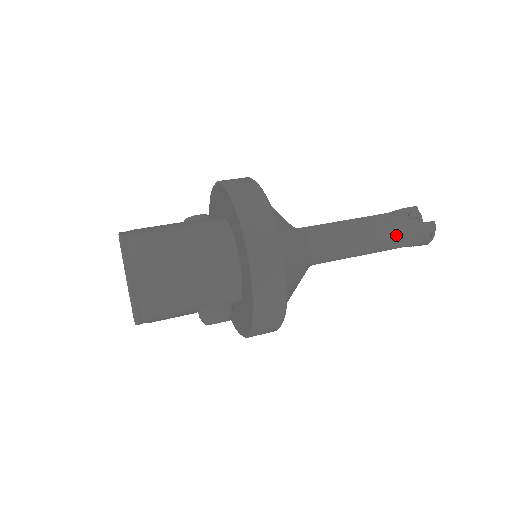
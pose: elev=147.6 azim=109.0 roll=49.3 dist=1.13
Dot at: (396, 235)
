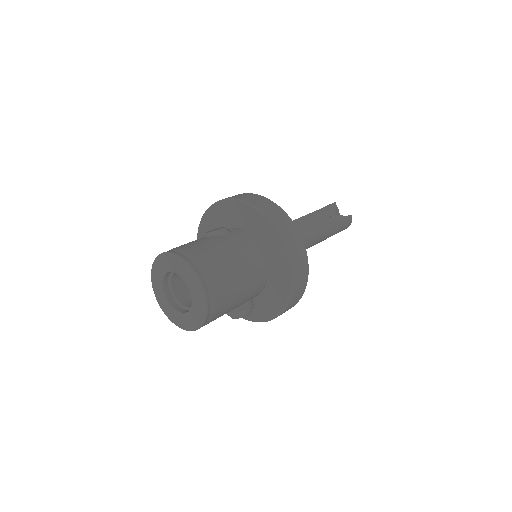
Dot at: (335, 228)
